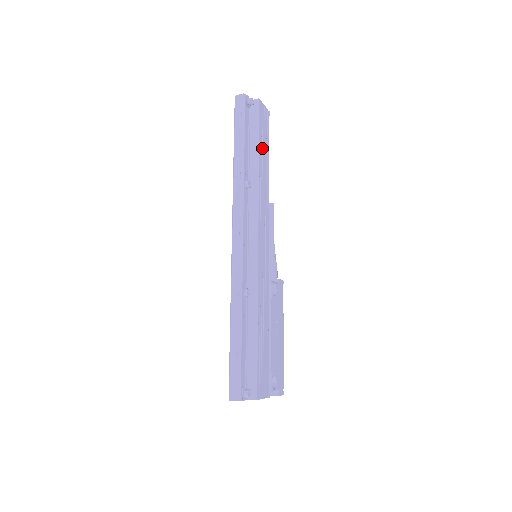
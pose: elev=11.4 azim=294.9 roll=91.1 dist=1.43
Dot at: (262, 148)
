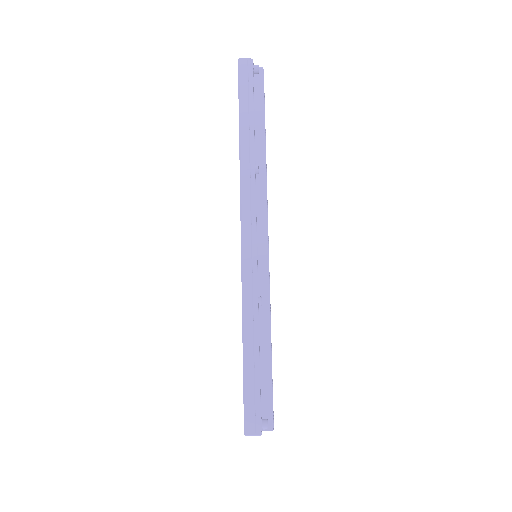
Dot at: occluded
